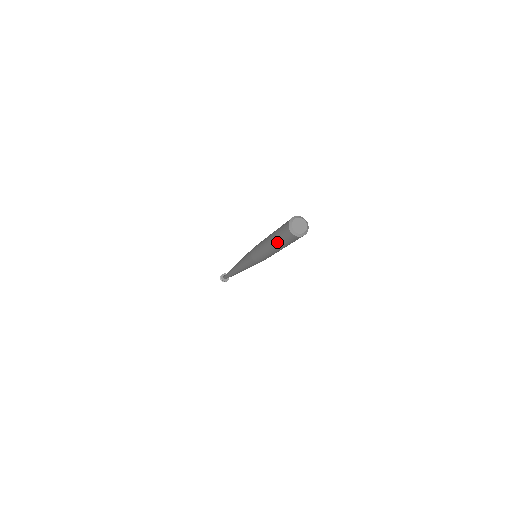
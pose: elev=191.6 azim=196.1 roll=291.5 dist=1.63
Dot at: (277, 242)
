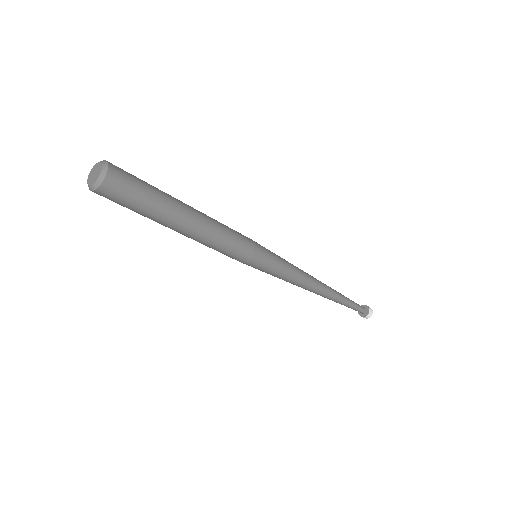
Dot at: occluded
